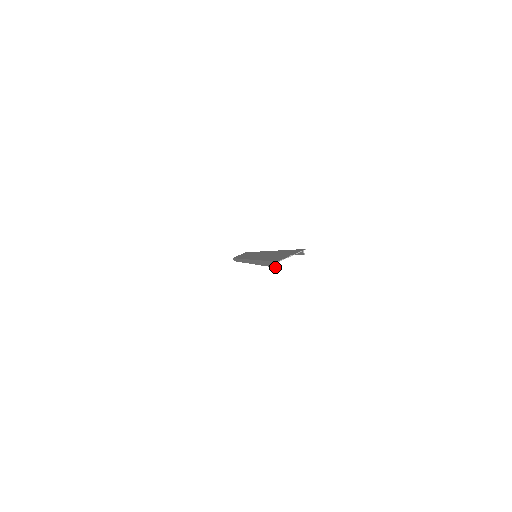
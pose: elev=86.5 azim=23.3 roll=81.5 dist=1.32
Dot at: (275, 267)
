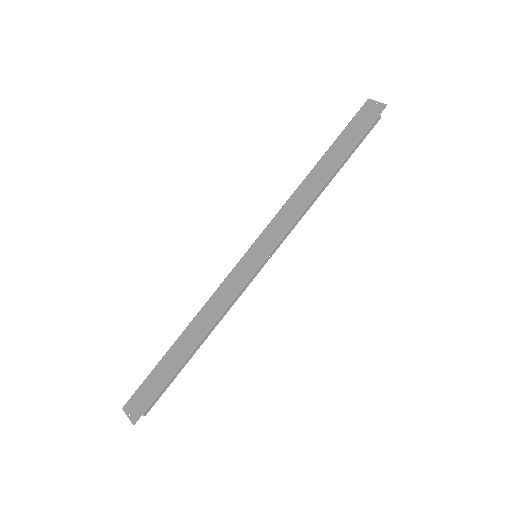
Dot at: (135, 395)
